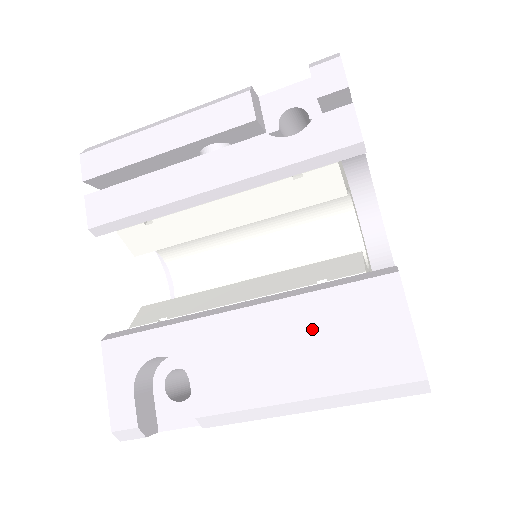
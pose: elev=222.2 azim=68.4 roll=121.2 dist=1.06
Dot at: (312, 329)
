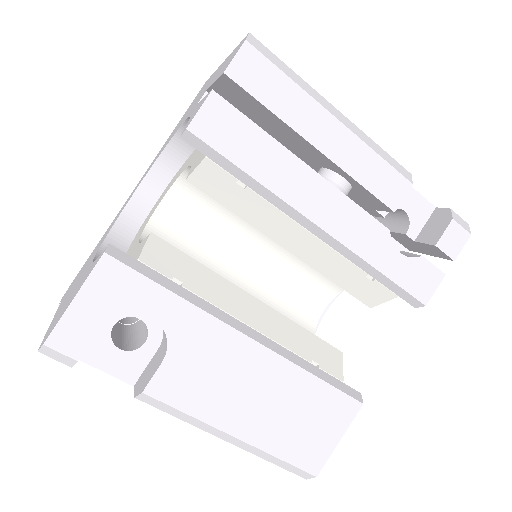
Dot at: (286, 397)
